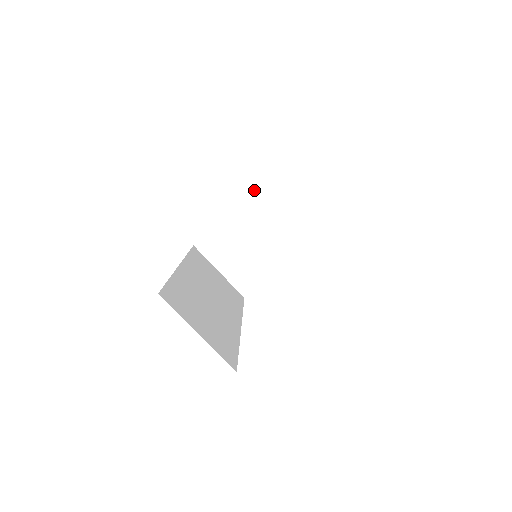
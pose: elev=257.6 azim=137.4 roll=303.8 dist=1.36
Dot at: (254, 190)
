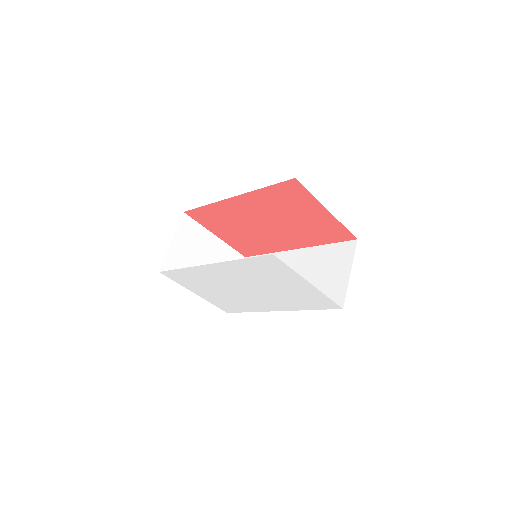
Dot at: (234, 249)
